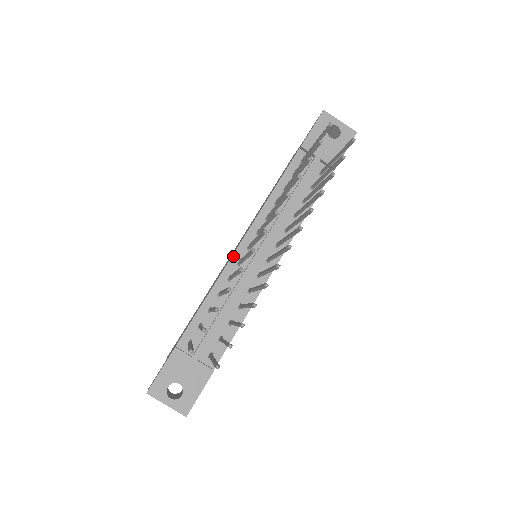
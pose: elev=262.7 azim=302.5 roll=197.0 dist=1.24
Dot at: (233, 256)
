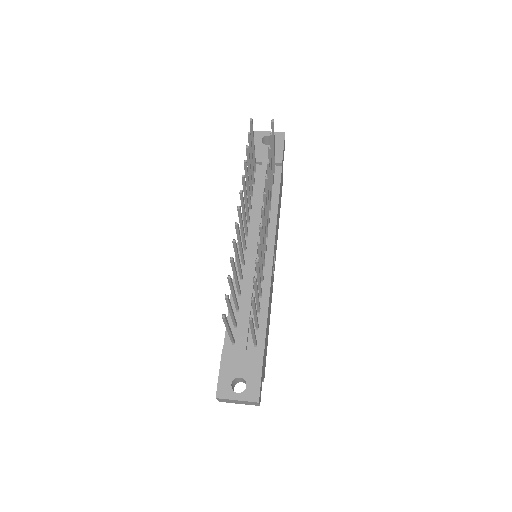
Dot at: occluded
